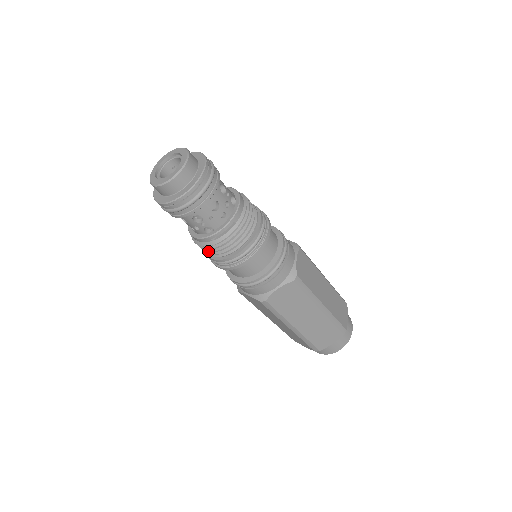
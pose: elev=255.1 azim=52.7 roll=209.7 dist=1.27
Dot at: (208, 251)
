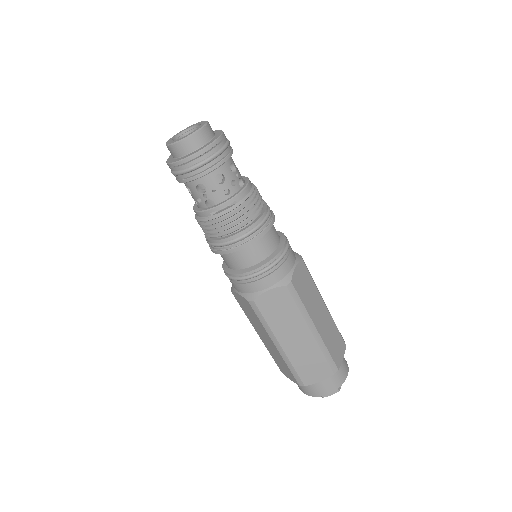
Dot at: (206, 228)
